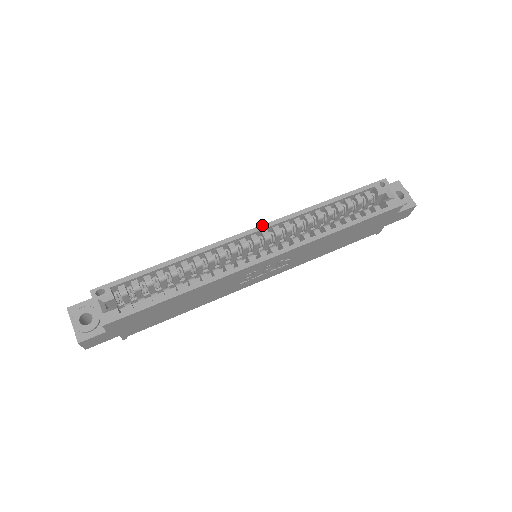
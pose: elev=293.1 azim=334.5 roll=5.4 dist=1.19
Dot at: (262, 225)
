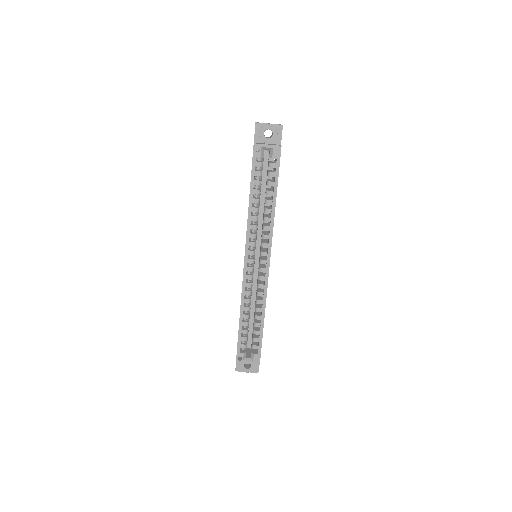
Dot at: (245, 254)
